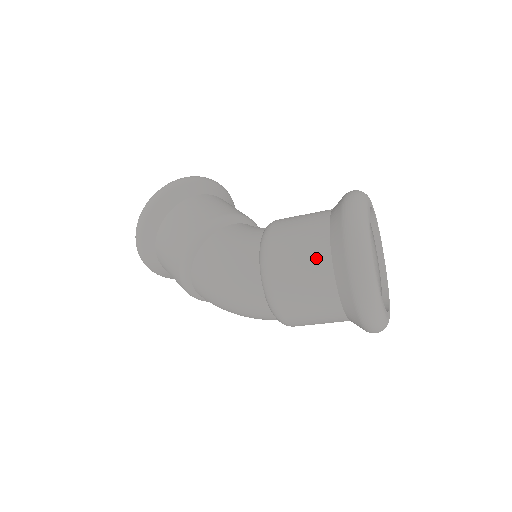
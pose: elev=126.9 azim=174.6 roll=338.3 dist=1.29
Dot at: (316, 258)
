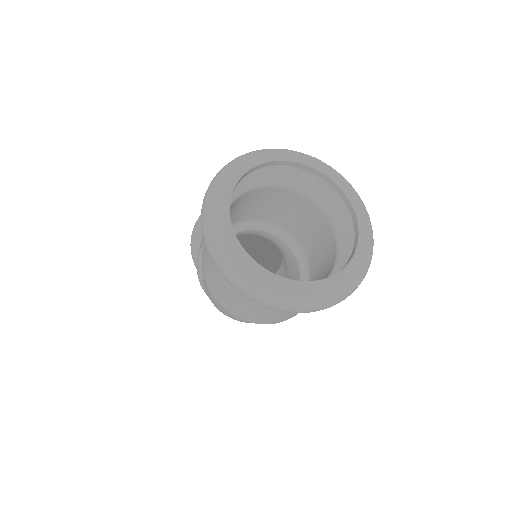
Dot at: occluded
